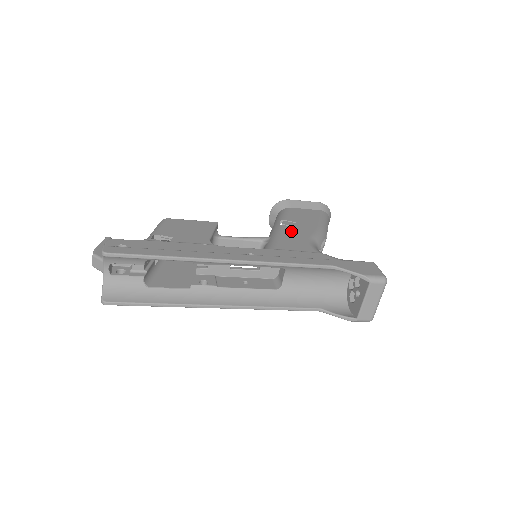
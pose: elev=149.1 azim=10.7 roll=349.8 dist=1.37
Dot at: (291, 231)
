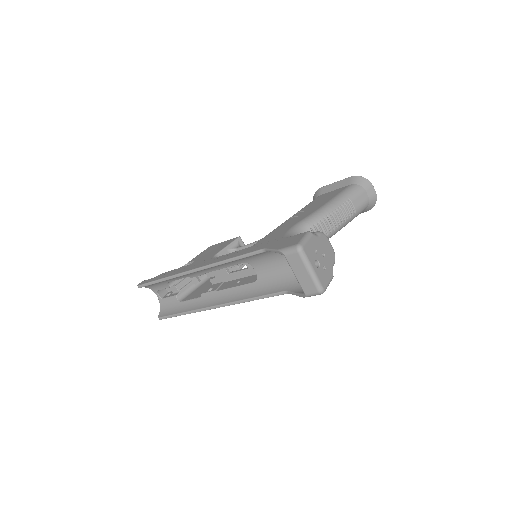
Dot at: (288, 222)
